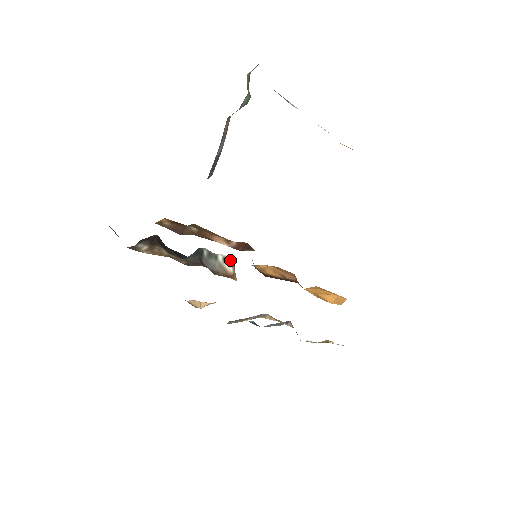
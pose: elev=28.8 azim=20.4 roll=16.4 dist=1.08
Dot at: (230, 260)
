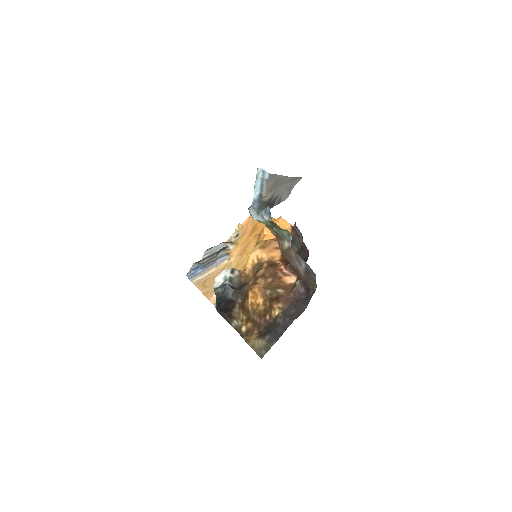
Dot at: (231, 270)
